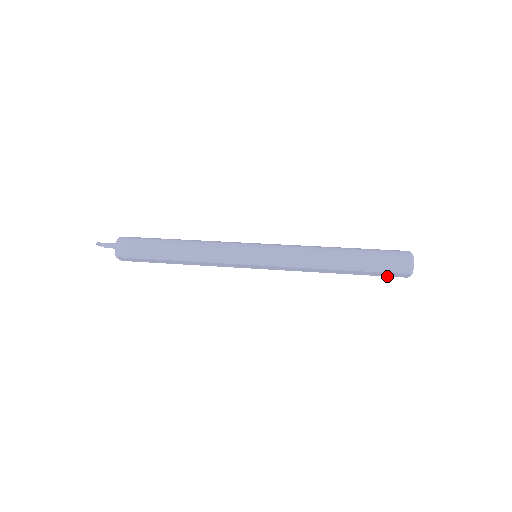
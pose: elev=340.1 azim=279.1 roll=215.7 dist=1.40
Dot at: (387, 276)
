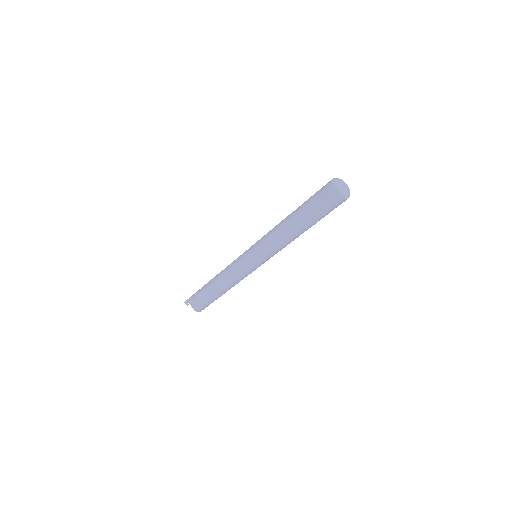
Dot at: (328, 206)
